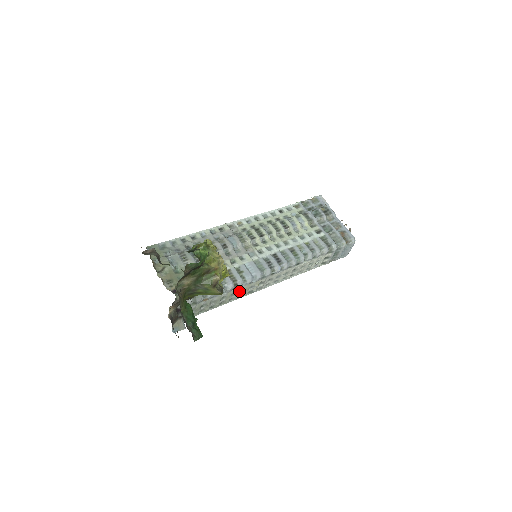
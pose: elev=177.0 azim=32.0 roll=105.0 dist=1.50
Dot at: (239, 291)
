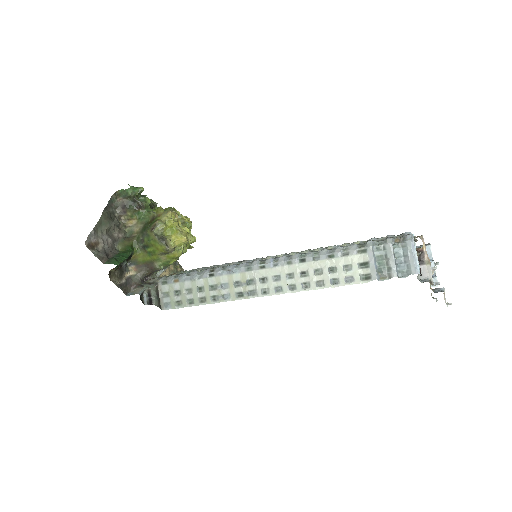
Dot at: (219, 283)
